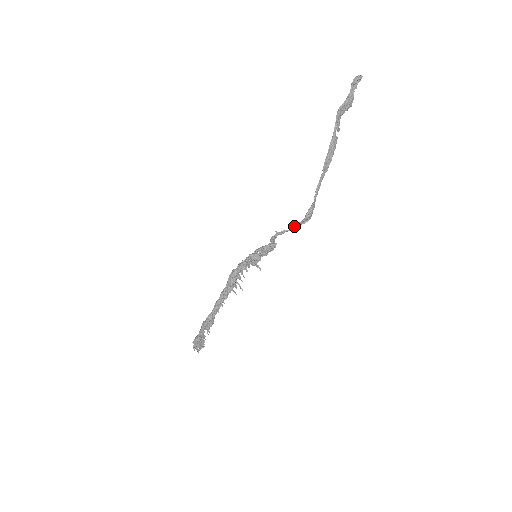
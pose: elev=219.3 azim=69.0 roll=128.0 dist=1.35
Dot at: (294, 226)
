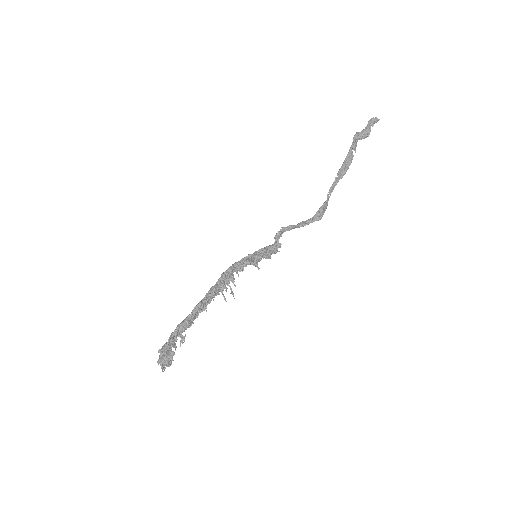
Dot at: (302, 221)
